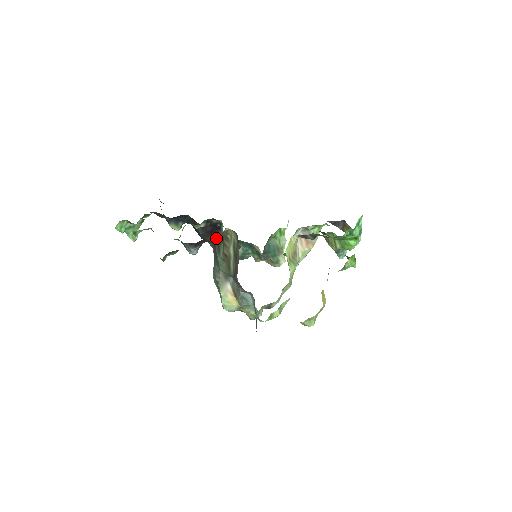
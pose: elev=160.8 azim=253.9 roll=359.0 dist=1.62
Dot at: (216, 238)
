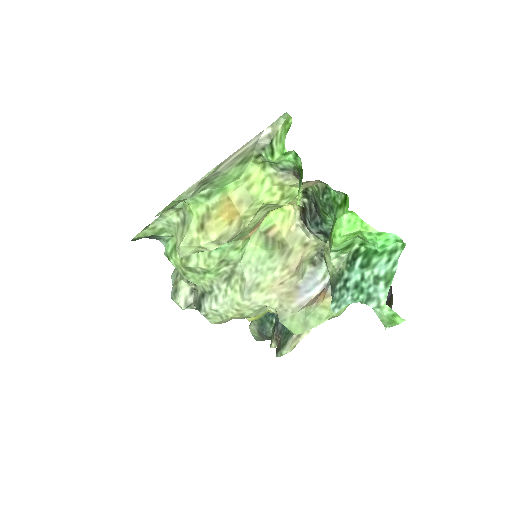
Dot at: occluded
